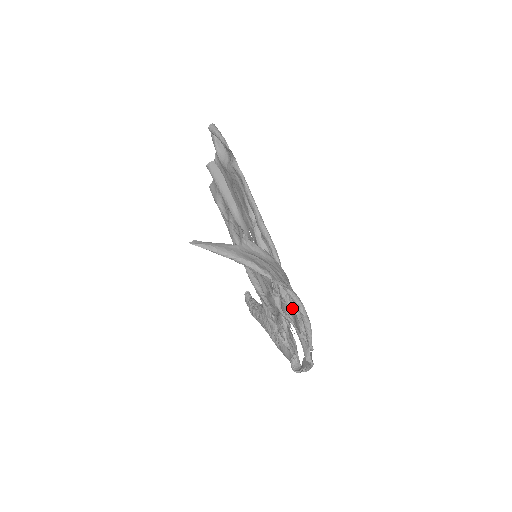
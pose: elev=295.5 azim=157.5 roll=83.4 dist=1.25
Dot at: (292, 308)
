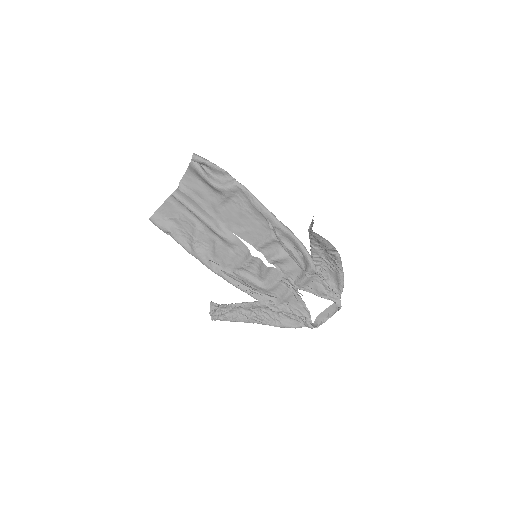
Dot at: (321, 276)
